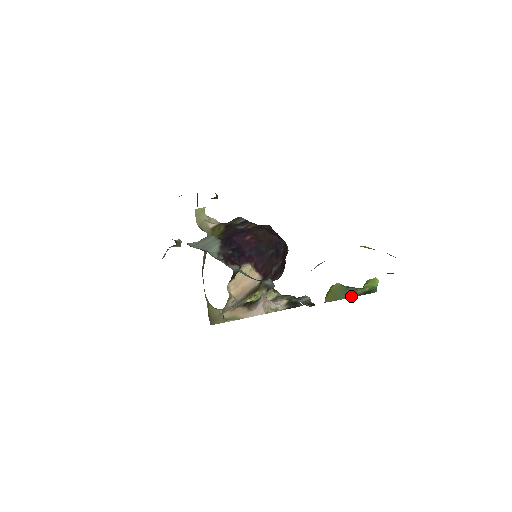
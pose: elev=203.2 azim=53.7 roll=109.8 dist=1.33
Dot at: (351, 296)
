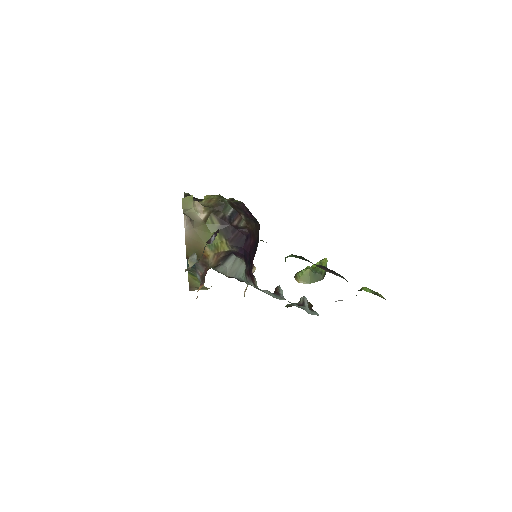
Dot at: (318, 280)
